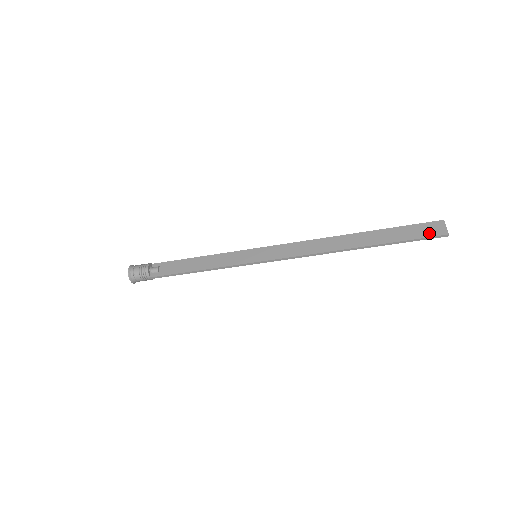
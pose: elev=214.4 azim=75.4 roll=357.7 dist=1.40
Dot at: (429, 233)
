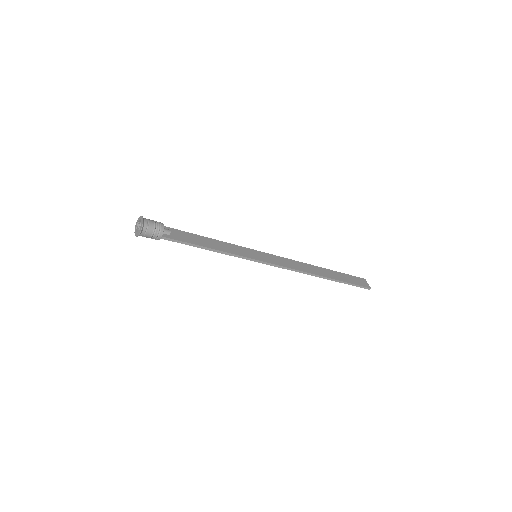
Dot at: (361, 284)
